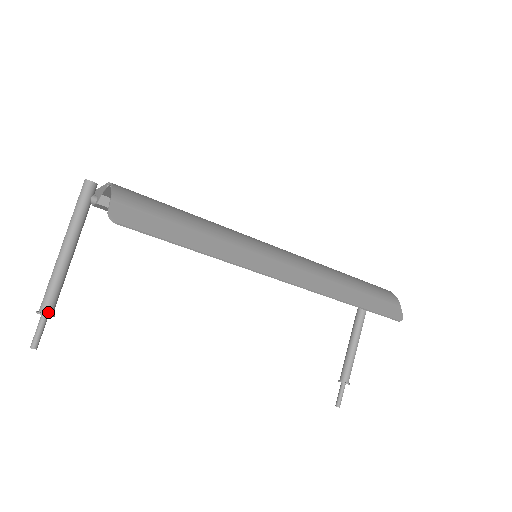
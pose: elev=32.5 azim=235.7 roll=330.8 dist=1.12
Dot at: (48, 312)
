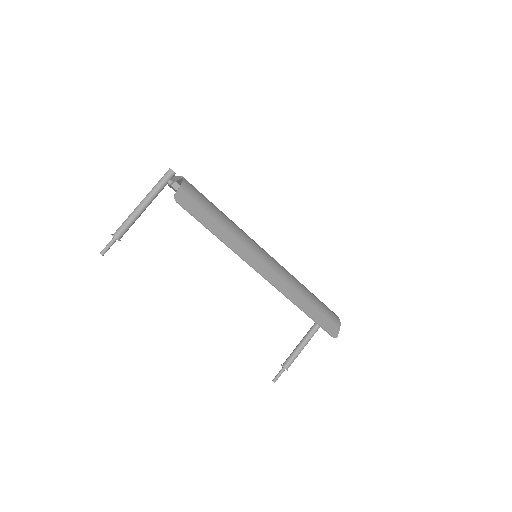
Dot at: (118, 237)
